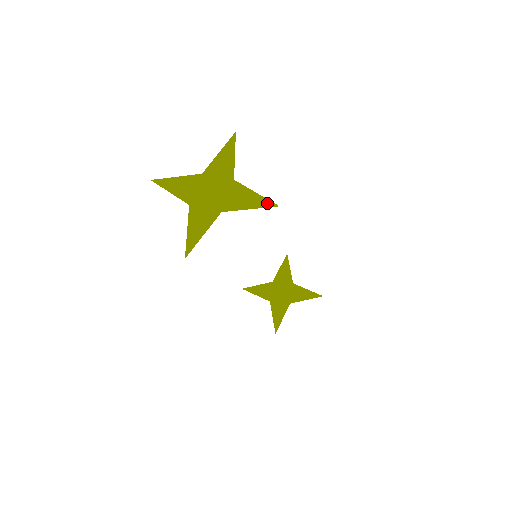
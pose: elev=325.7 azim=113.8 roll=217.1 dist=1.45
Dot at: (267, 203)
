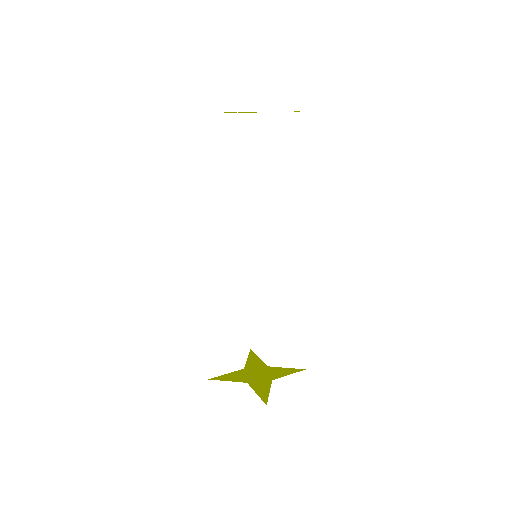
Dot at: occluded
